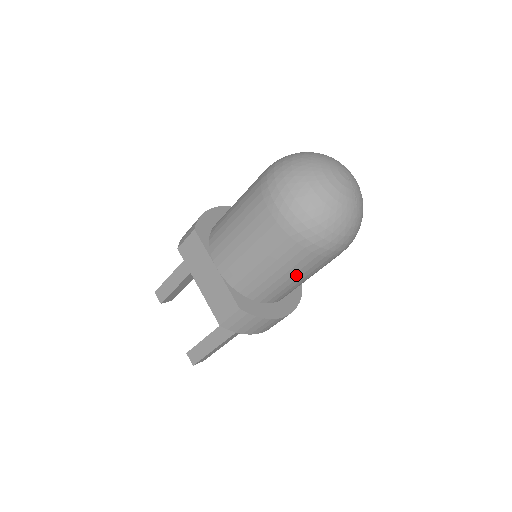
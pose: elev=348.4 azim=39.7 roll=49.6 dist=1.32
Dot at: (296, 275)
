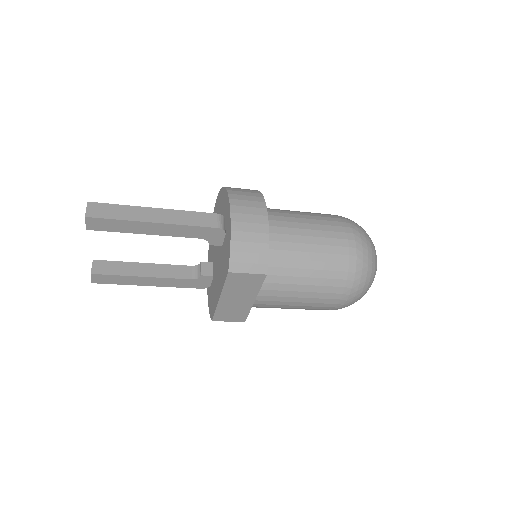
Dot at: occluded
